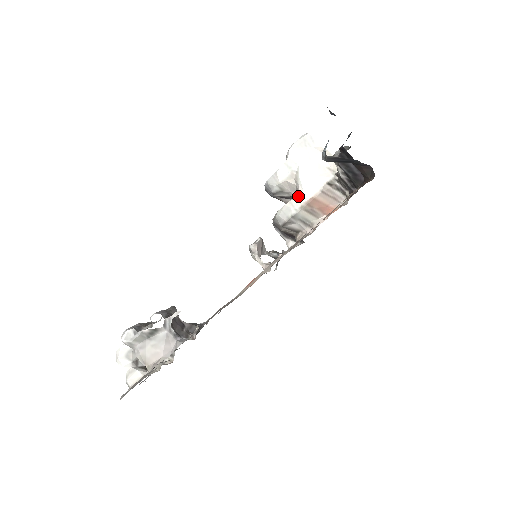
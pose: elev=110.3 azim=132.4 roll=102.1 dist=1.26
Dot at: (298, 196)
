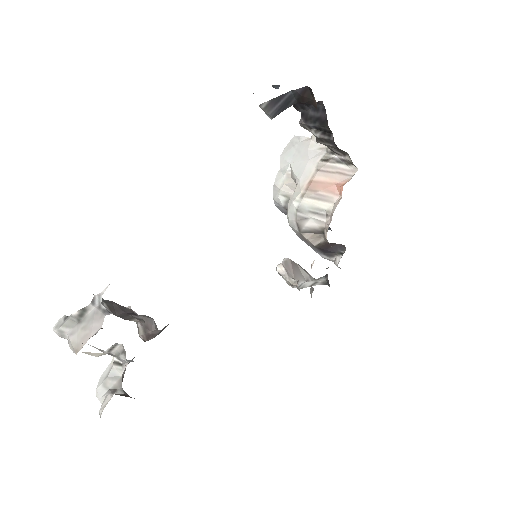
Dot at: (296, 188)
